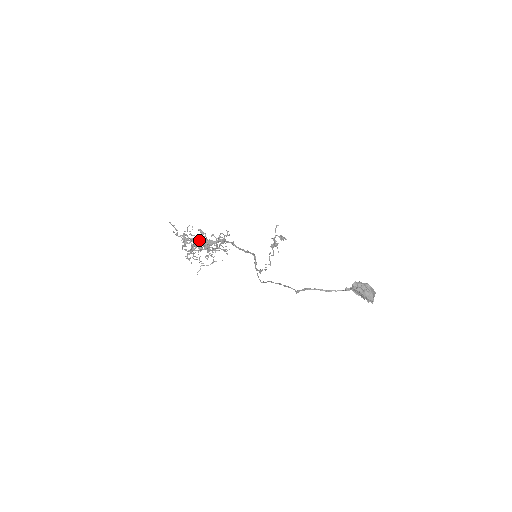
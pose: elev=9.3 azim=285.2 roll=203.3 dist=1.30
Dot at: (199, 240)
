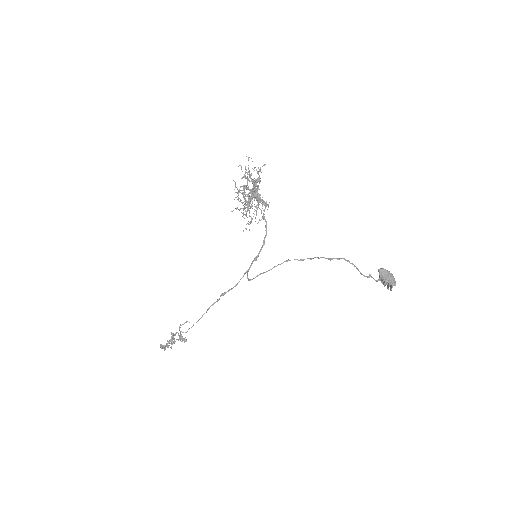
Dot at: (256, 186)
